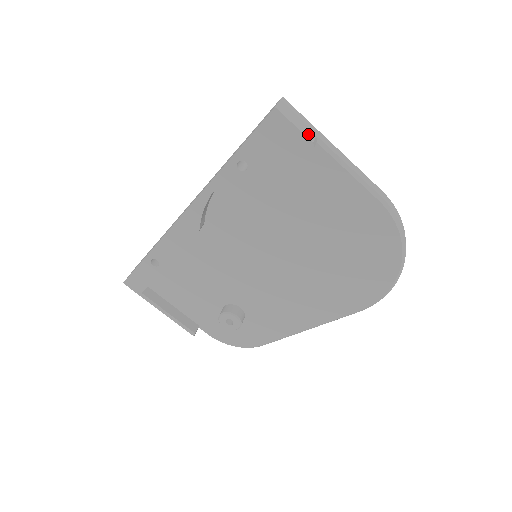
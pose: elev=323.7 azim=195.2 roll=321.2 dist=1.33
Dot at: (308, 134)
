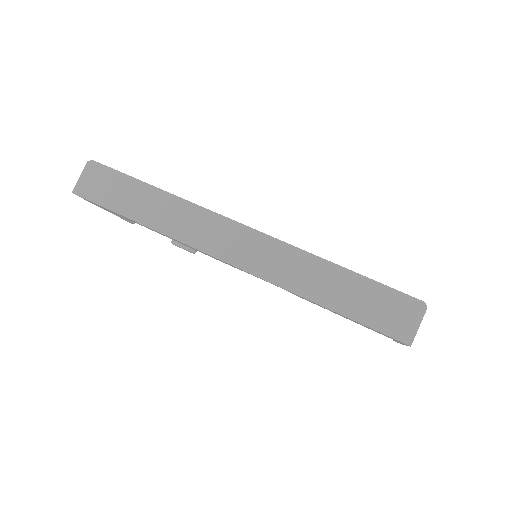
Dot at: occluded
